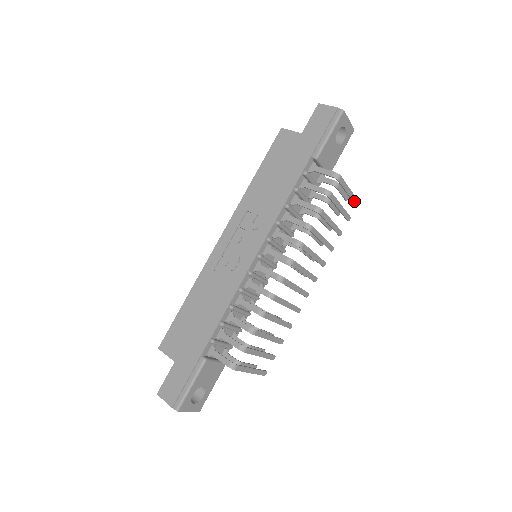
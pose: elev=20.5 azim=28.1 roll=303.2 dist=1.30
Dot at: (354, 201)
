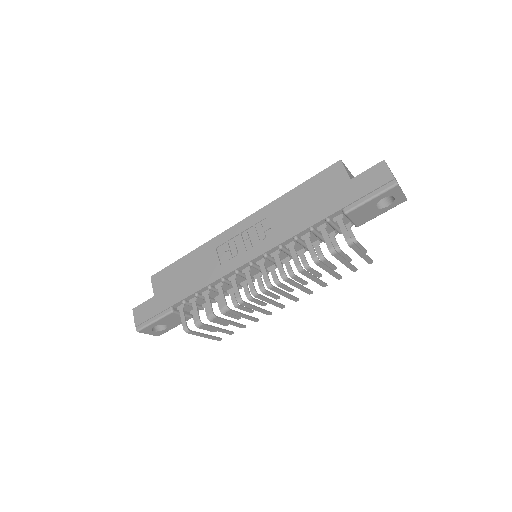
Dot at: (367, 260)
